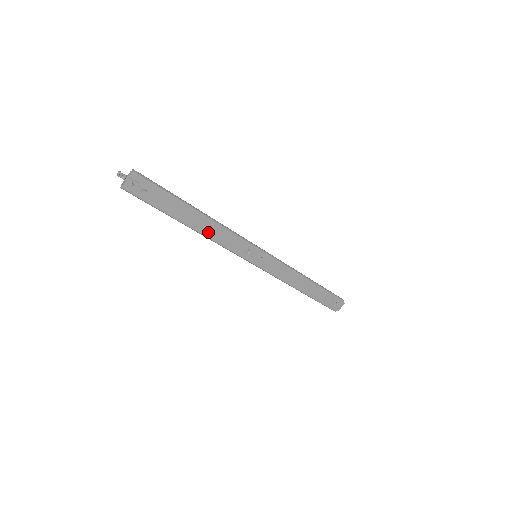
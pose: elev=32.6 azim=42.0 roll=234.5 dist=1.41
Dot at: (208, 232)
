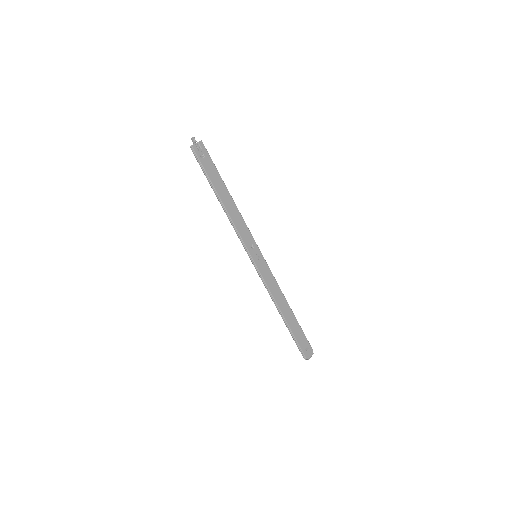
Dot at: (231, 212)
